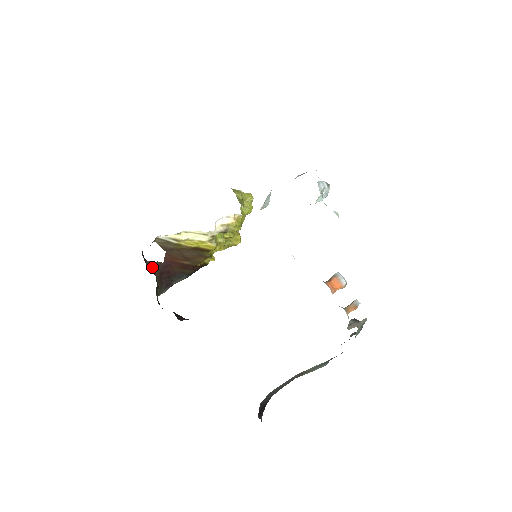
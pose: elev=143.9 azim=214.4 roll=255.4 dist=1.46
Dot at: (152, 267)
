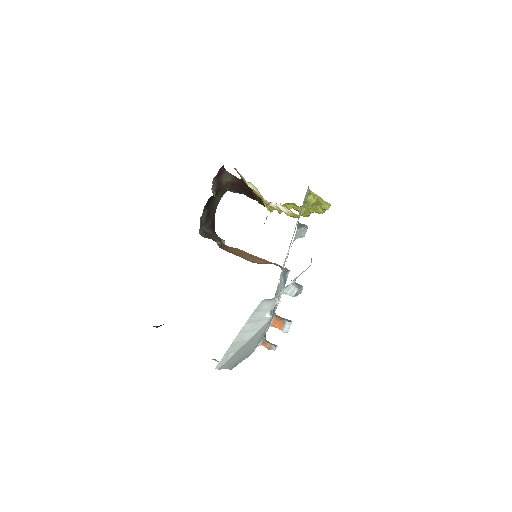
Dot at: (228, 177)
